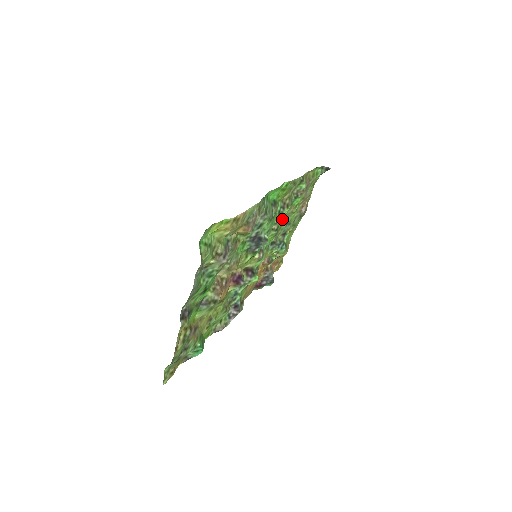
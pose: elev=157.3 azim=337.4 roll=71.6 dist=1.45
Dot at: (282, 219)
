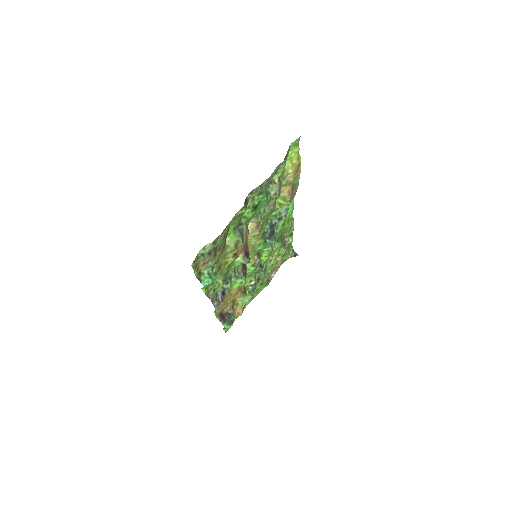
Dot at: (274, 249)
